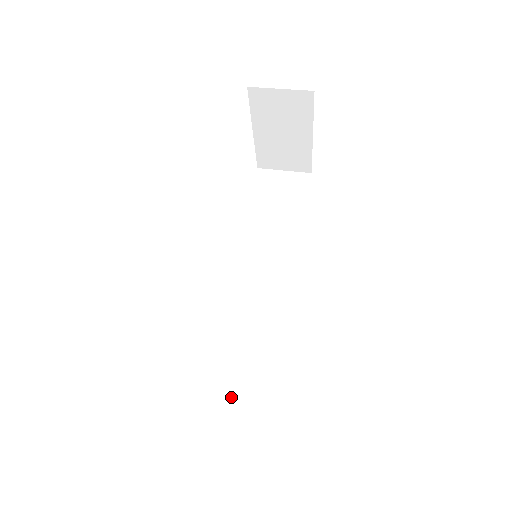
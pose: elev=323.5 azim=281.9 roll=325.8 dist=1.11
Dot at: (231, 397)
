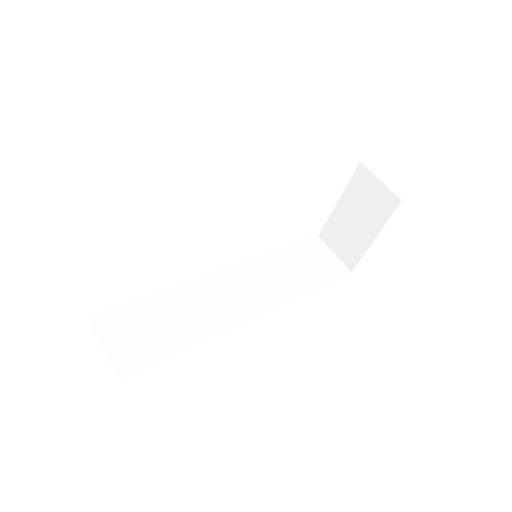
Dot at: (137, 327)
